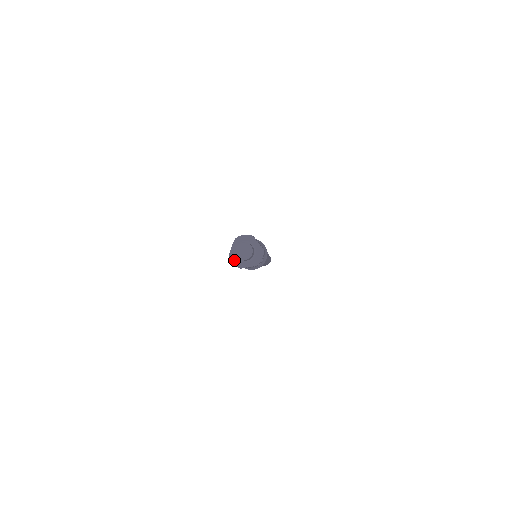
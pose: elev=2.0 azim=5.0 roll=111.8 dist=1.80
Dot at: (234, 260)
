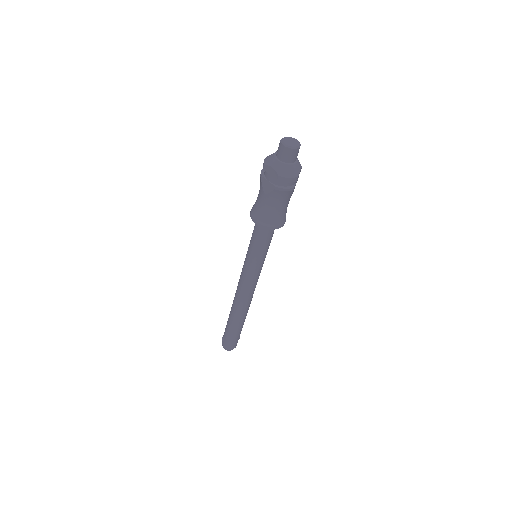
Dot at: (270, 156)
